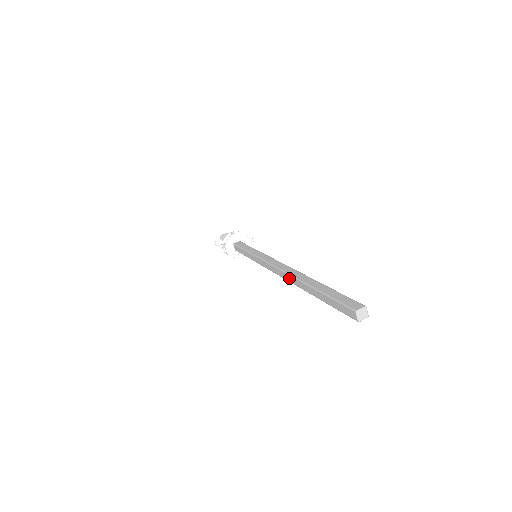
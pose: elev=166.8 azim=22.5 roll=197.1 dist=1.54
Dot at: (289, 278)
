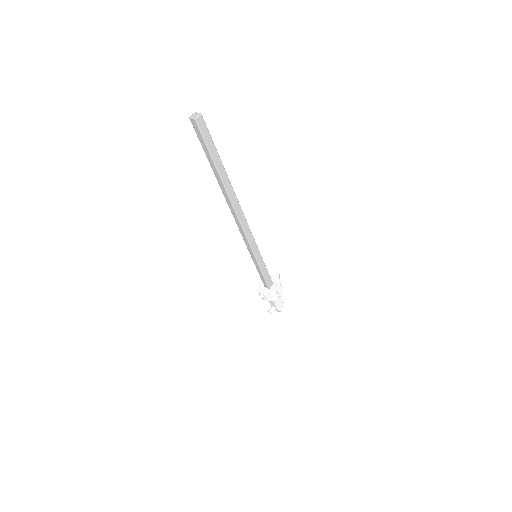
Dot at: (229, 203)
